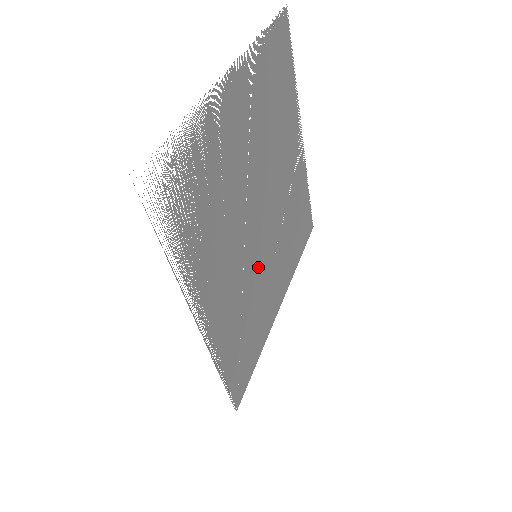
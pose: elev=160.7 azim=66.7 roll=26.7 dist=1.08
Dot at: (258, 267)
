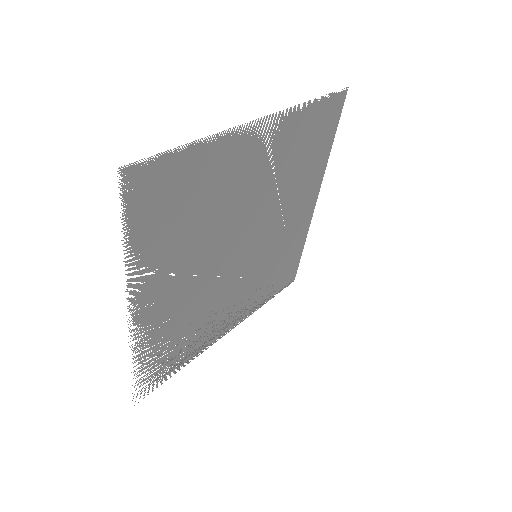
Dot at: (263, 253)
